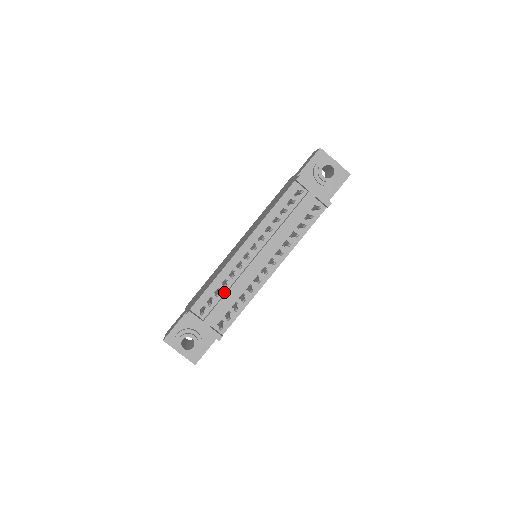
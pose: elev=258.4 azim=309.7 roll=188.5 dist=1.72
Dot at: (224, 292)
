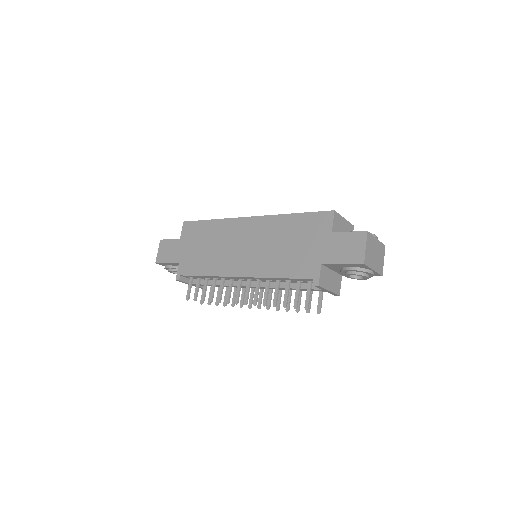
Dot at: occluded
